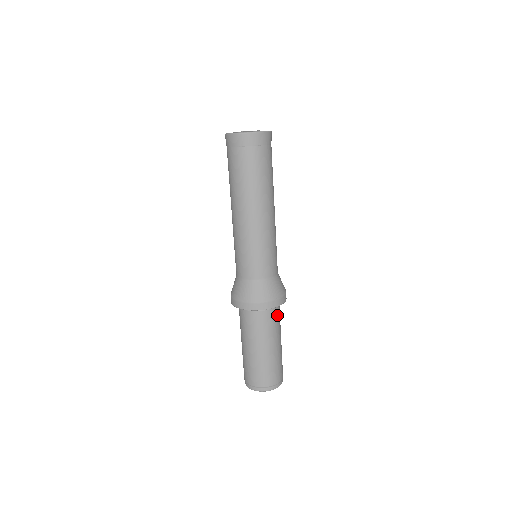
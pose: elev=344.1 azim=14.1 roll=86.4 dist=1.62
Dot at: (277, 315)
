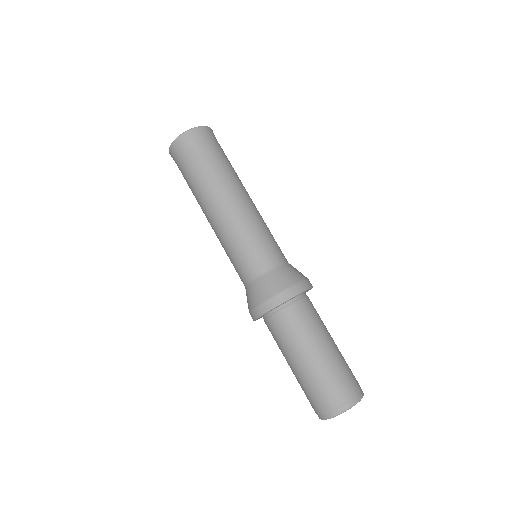
Dot at: (295, 316)
